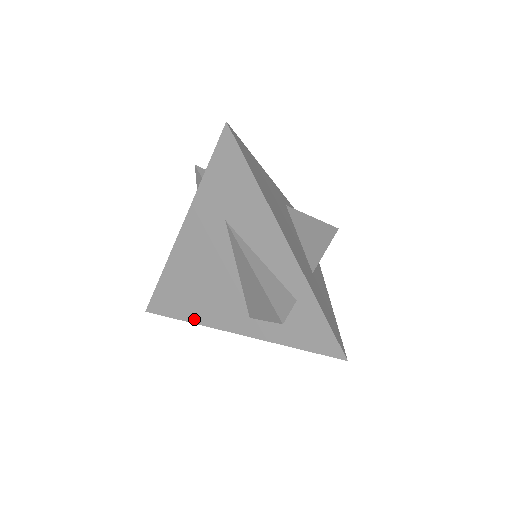
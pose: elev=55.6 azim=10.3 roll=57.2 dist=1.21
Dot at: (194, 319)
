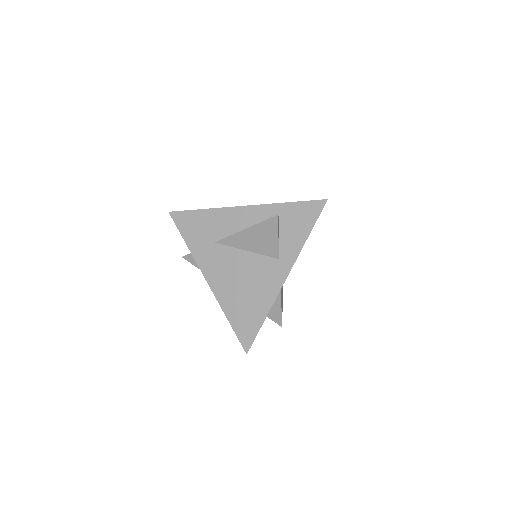
Dot at: (266, 309)
